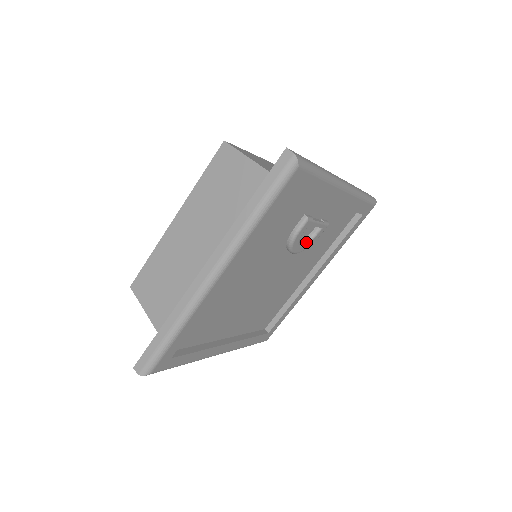
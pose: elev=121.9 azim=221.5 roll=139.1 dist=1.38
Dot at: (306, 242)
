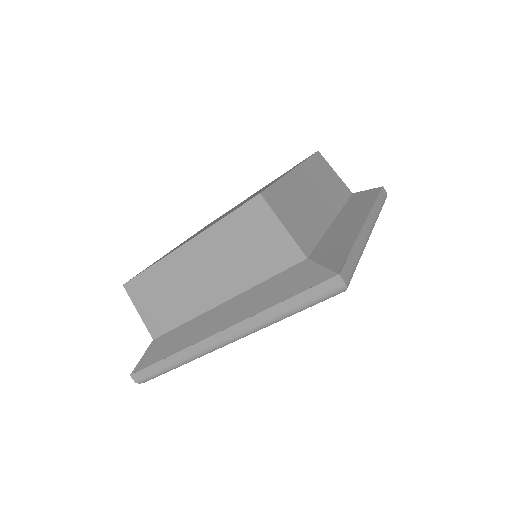
Dot at: occluded
